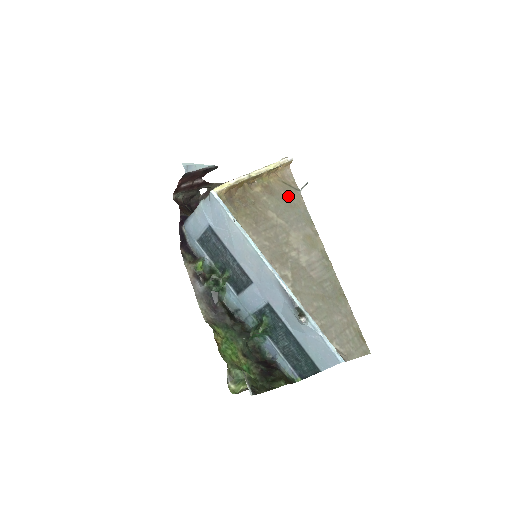
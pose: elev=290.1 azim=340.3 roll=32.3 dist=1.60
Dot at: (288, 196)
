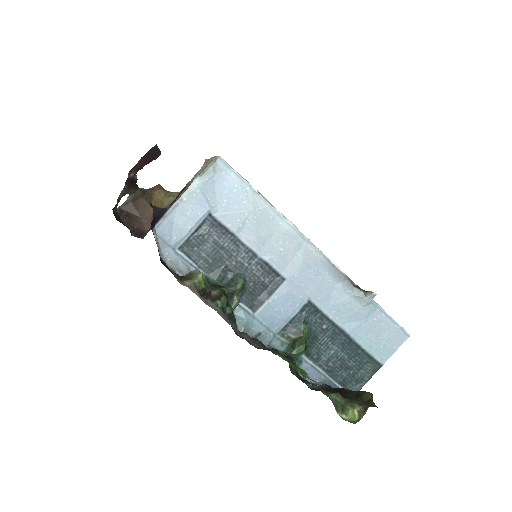
Dot at: occluded
